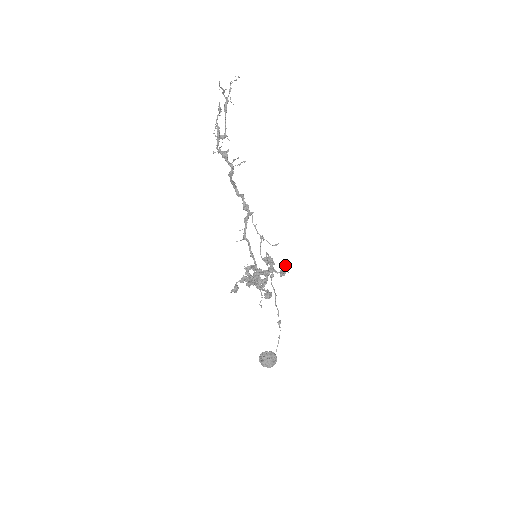
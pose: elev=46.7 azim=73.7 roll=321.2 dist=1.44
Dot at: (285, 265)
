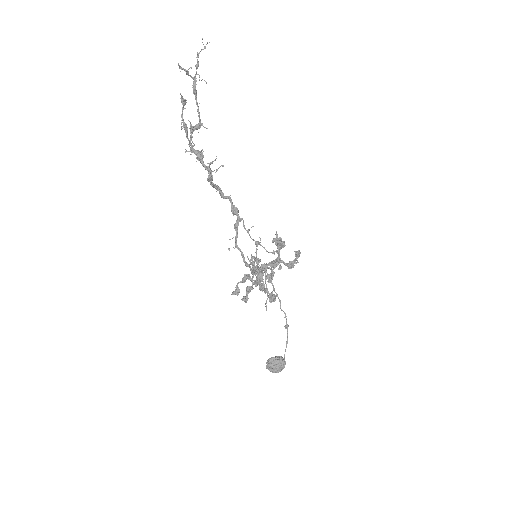
Dot at: occluded
